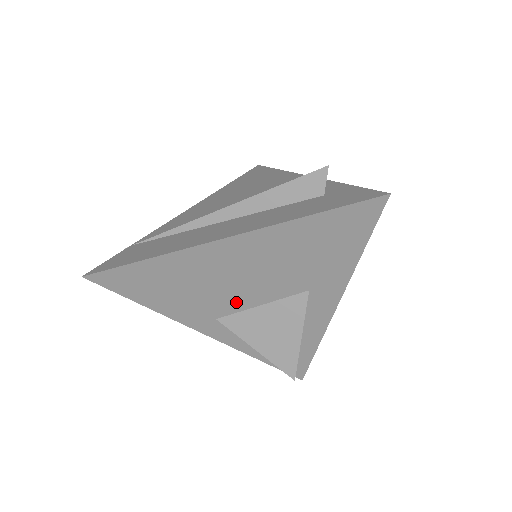
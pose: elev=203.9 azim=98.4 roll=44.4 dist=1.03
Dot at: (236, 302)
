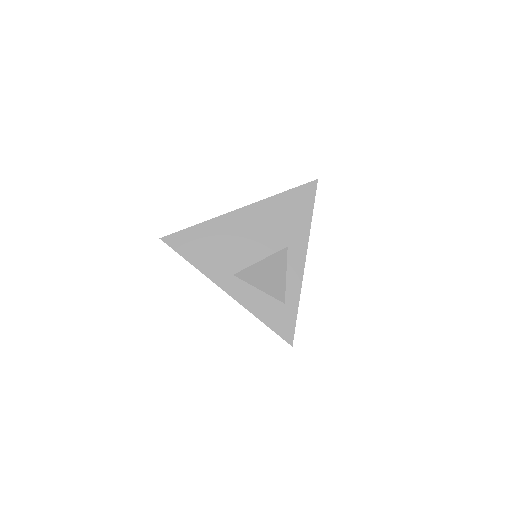
Dot at: (246, 258)
